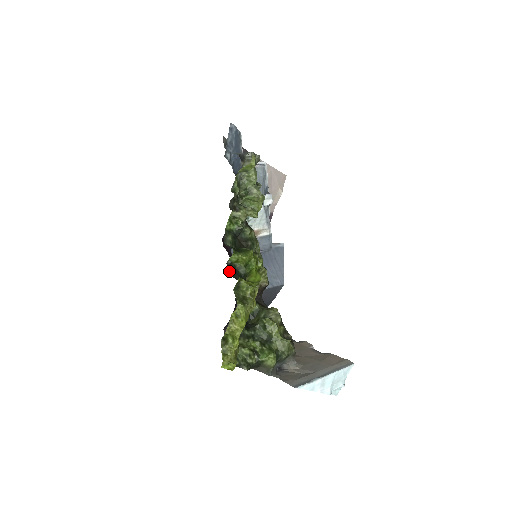
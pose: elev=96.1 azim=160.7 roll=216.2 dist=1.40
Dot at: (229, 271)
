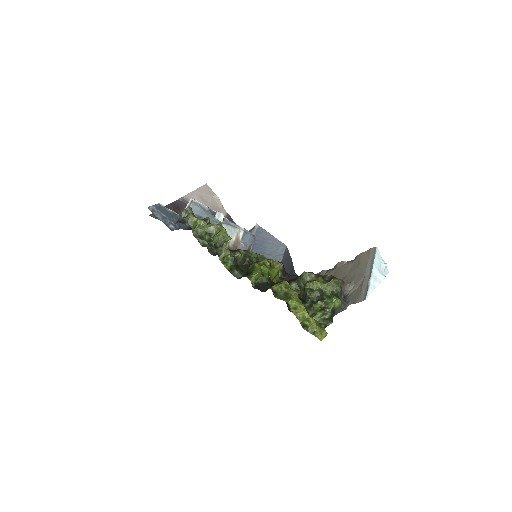
Dot at: (260, 290)
